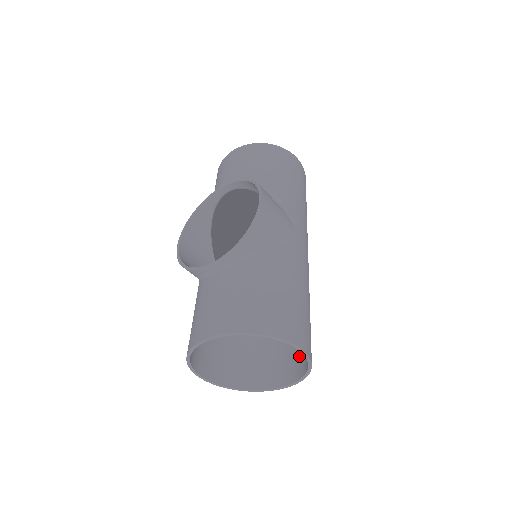
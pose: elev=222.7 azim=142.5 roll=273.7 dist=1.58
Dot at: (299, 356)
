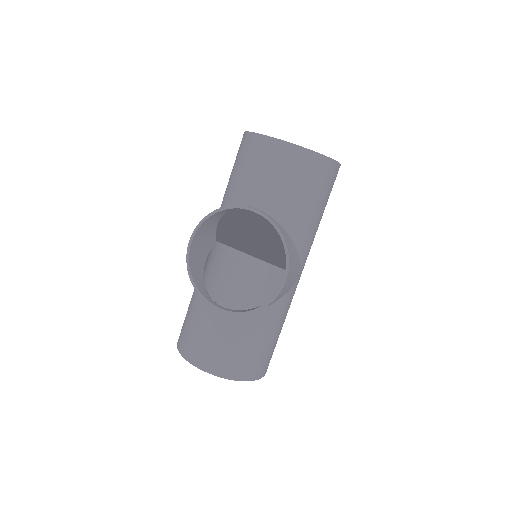
Dot at: occluded
